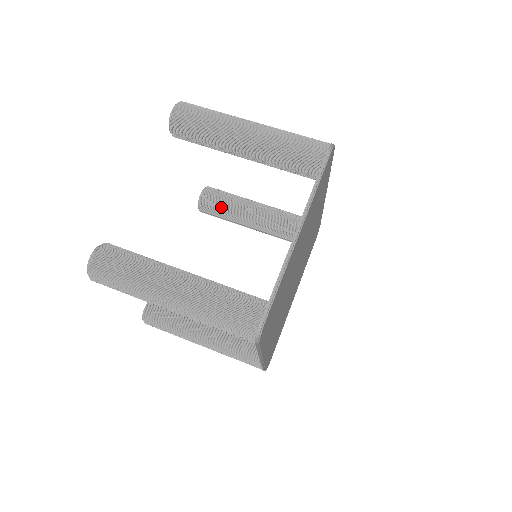
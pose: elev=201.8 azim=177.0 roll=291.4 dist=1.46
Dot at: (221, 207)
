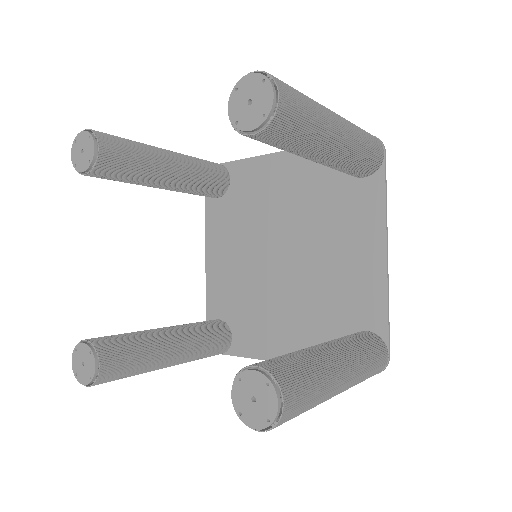
Dot at: (129, 169)
